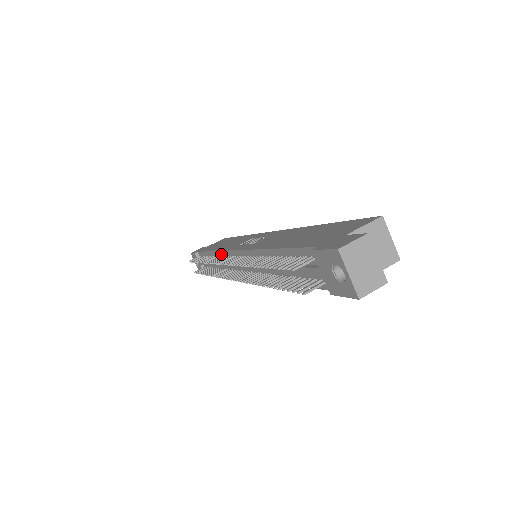
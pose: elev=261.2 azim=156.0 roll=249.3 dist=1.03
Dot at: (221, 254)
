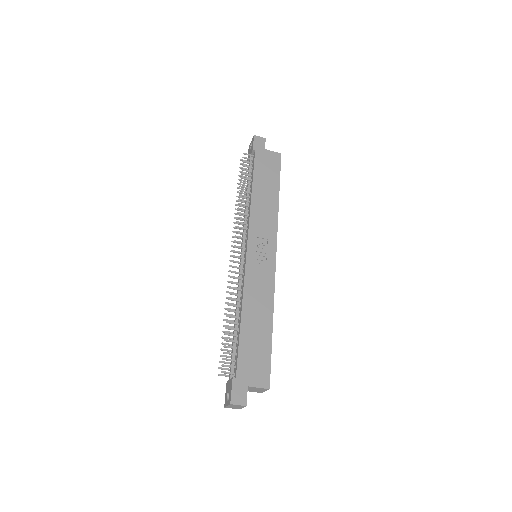
Dot at: (249, 217)
